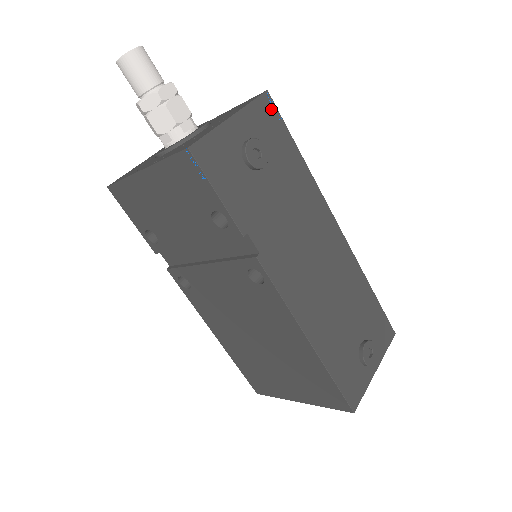
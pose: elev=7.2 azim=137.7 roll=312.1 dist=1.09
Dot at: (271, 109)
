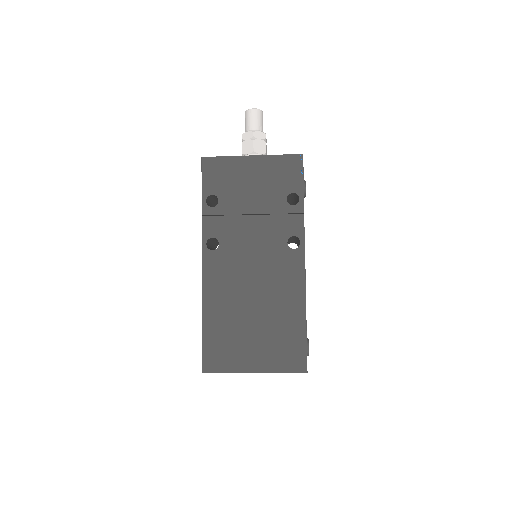
Dot at: occluded
